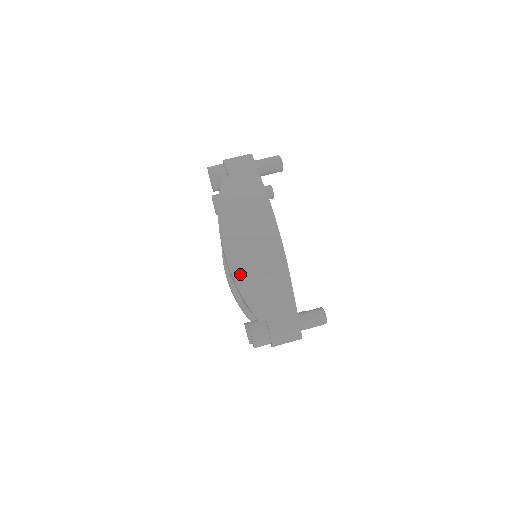
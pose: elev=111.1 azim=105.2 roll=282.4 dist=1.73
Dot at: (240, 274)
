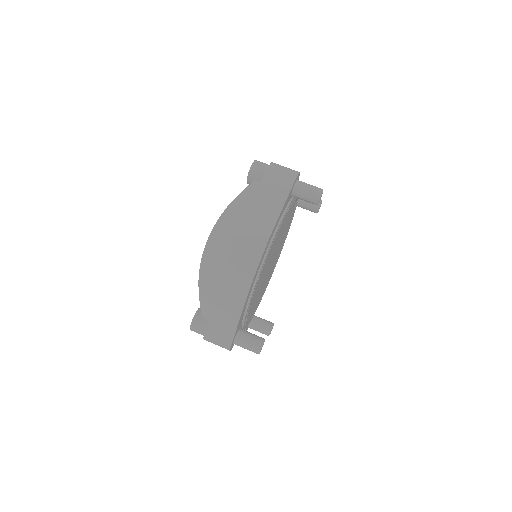
Dot at: (207, 272)
